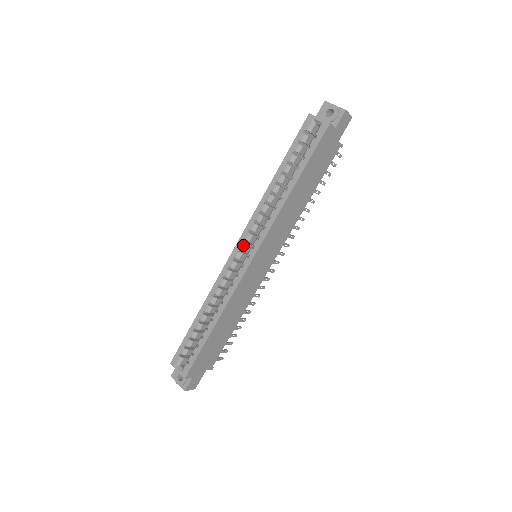
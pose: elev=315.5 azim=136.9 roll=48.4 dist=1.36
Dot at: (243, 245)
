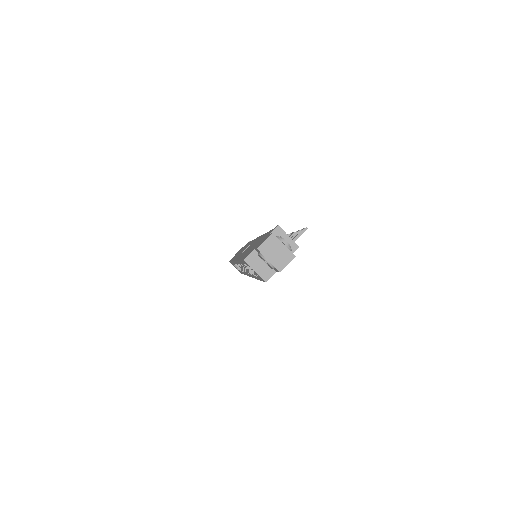
Dot at: occluded
